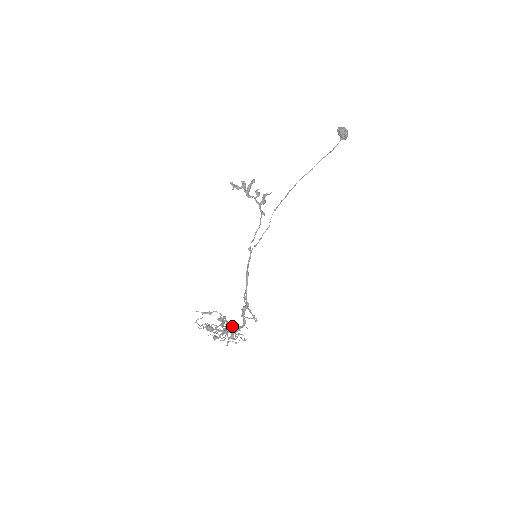
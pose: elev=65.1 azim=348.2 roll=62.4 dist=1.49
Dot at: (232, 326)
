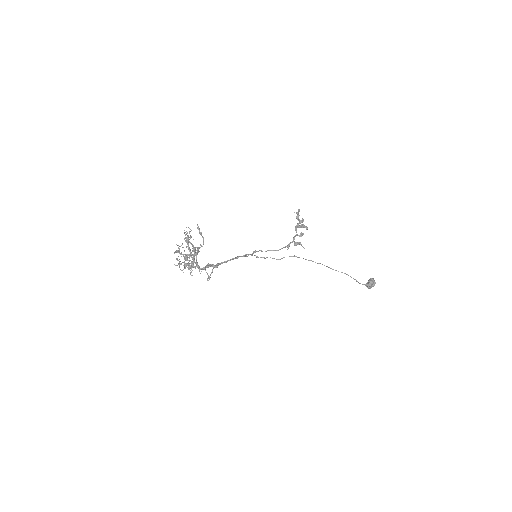
Dot at: occluded
